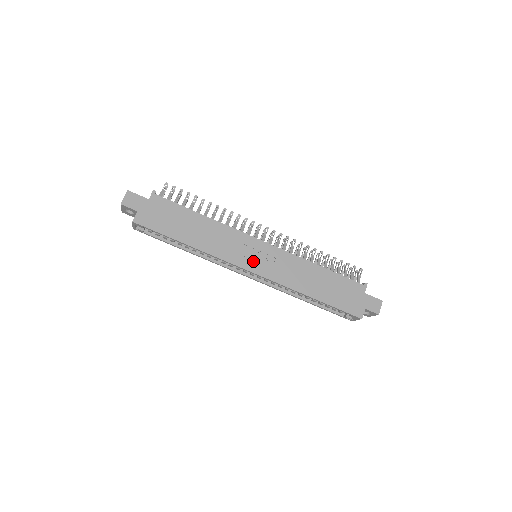
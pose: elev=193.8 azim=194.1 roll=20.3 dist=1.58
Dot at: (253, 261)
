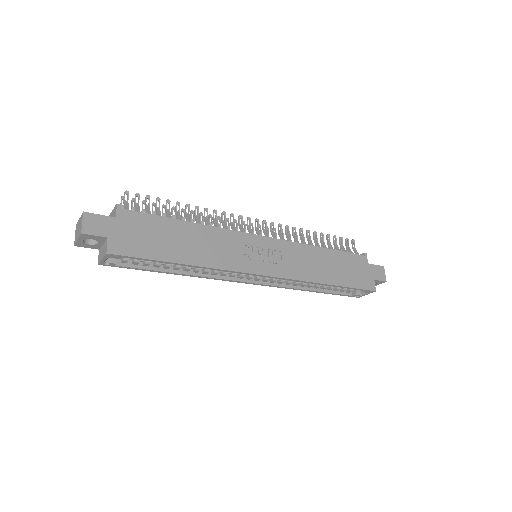
Dot at: (261, 262)
